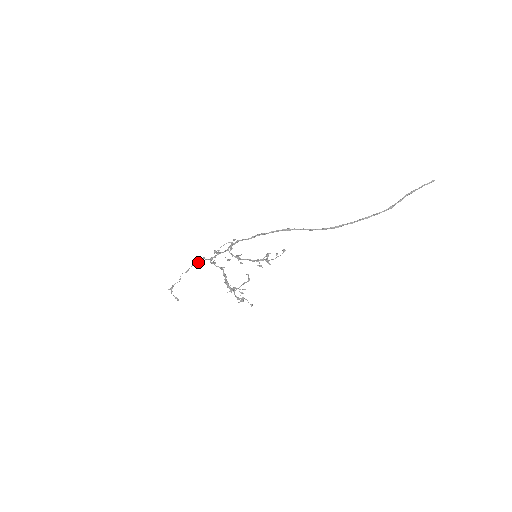
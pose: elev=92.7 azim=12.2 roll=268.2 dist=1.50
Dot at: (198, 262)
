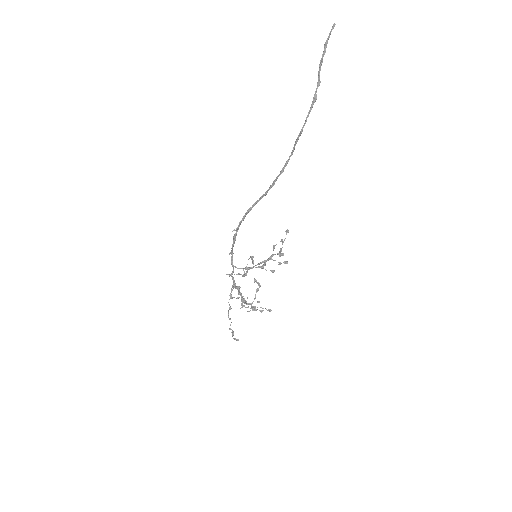
Dot at: (230, 294)
